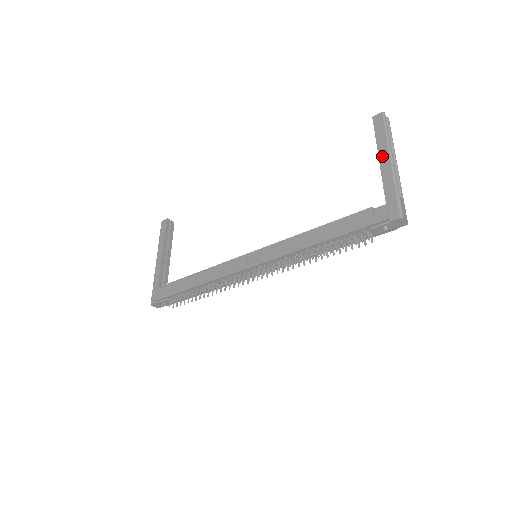
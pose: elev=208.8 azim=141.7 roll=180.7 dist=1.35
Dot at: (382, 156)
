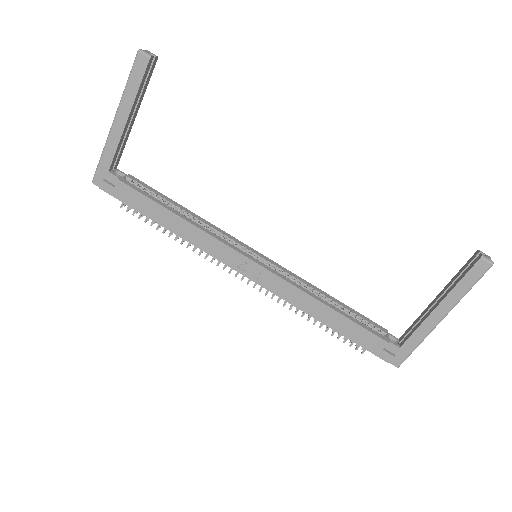
Dot at: (442, 308)
